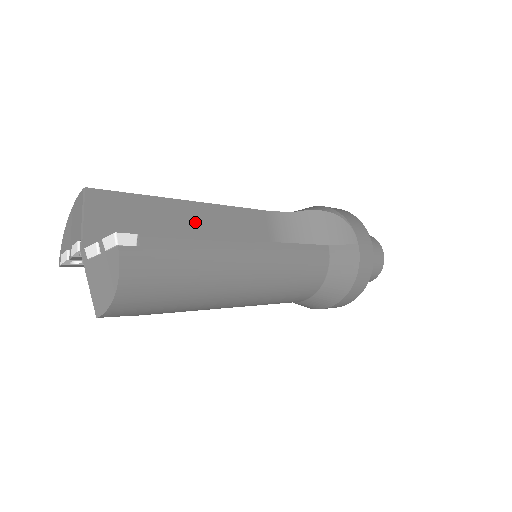
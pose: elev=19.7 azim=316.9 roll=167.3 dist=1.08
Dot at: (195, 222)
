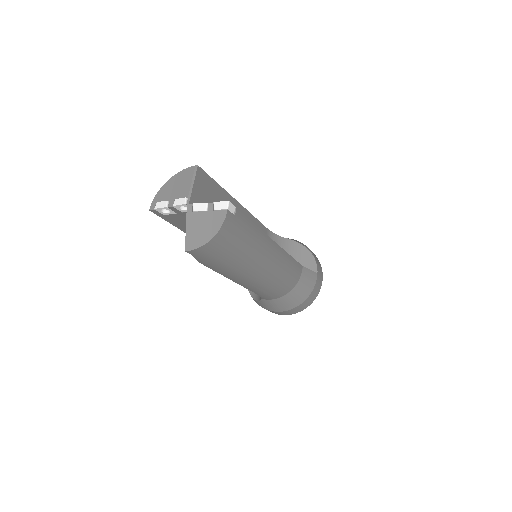
Dot at: occluded
